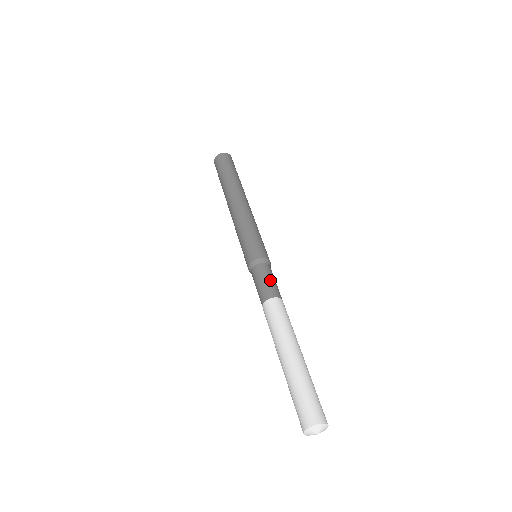
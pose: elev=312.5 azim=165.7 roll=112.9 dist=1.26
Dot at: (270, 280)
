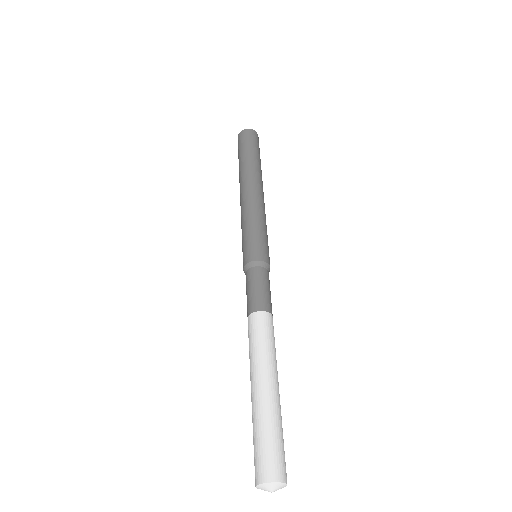
Dot at: (267, 290)
